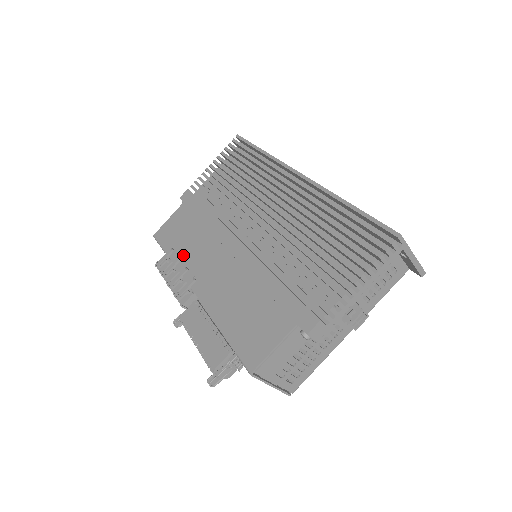
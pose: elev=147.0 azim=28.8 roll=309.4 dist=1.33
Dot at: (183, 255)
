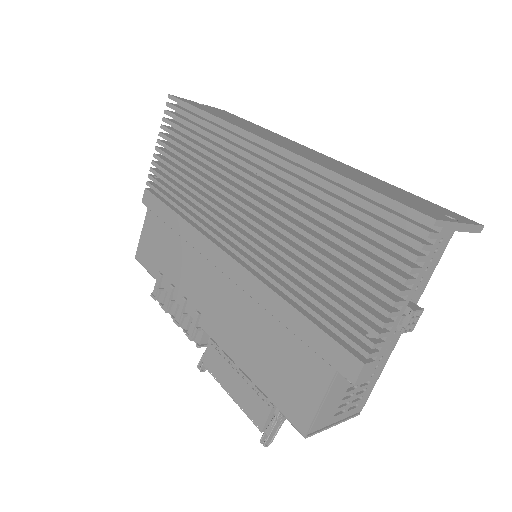
Dot at: (174, 281)
